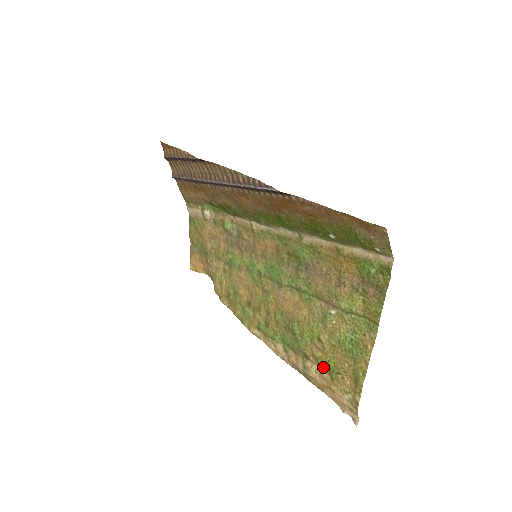
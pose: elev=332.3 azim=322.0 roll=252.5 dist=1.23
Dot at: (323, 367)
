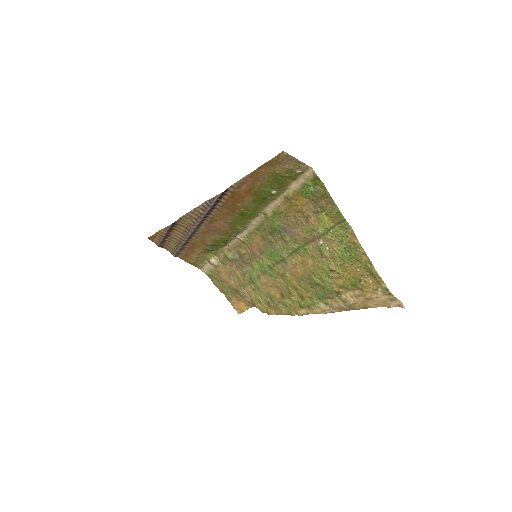
Dot at: (350, 288)
